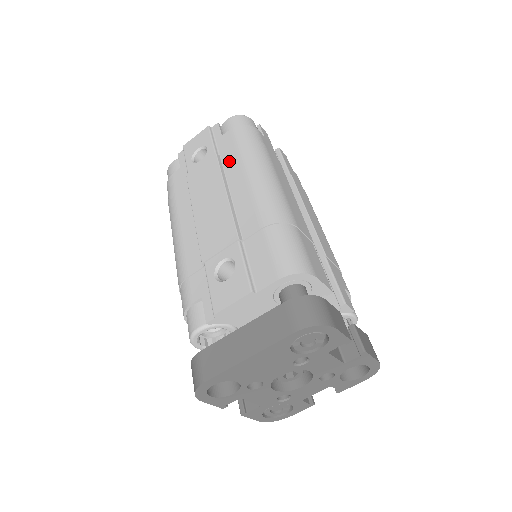
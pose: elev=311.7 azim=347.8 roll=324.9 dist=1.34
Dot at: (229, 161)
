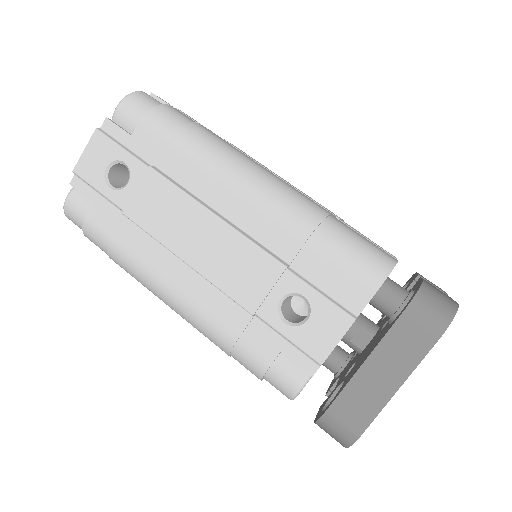
Dot at: (178, 169)
